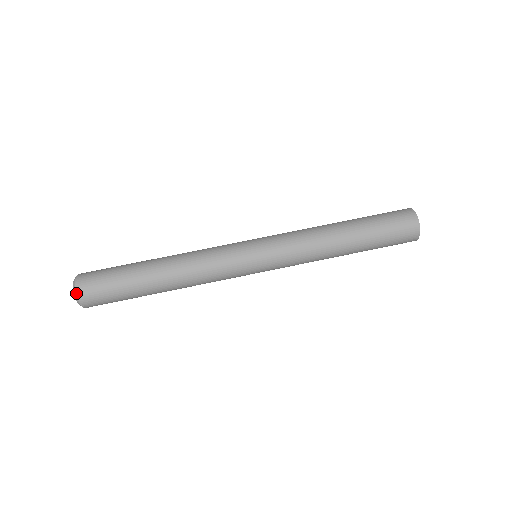
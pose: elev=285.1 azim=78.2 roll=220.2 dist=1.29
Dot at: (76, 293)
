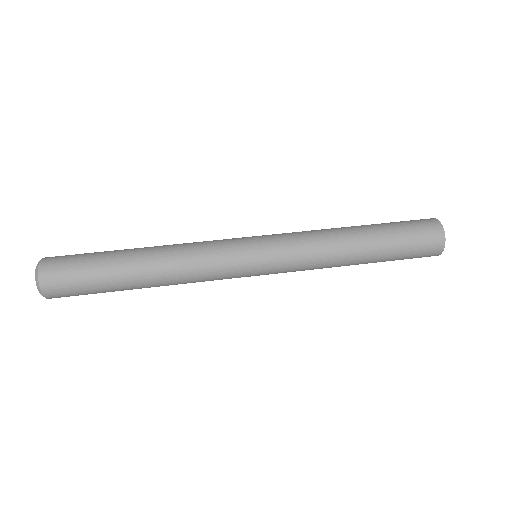
Dot at: (39, 265)
